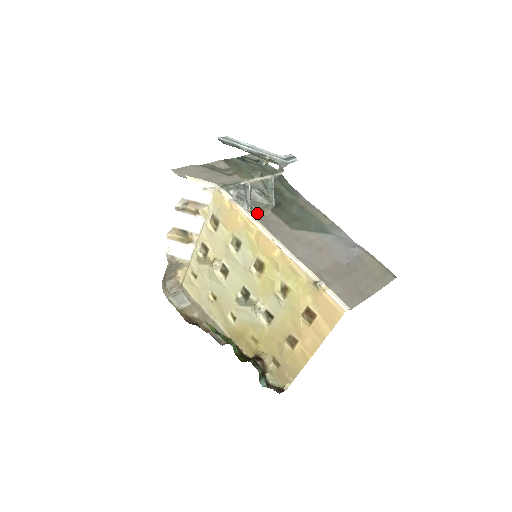
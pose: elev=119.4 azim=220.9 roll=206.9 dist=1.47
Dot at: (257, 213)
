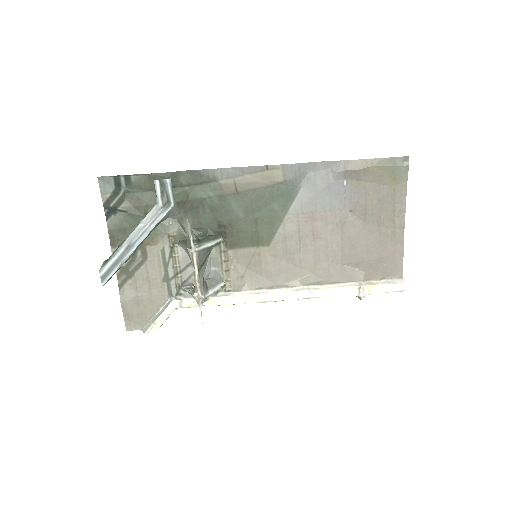
Dot at: (228, 273)
